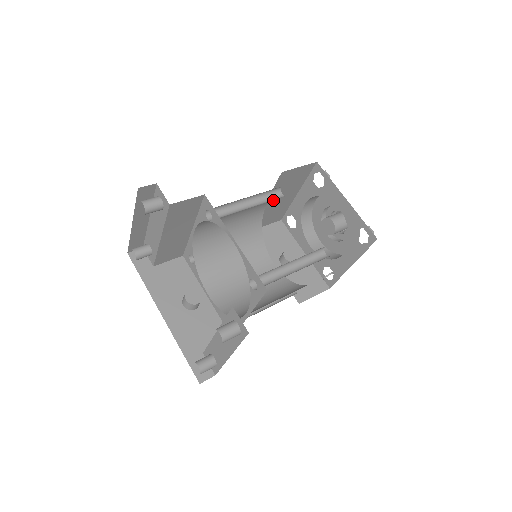
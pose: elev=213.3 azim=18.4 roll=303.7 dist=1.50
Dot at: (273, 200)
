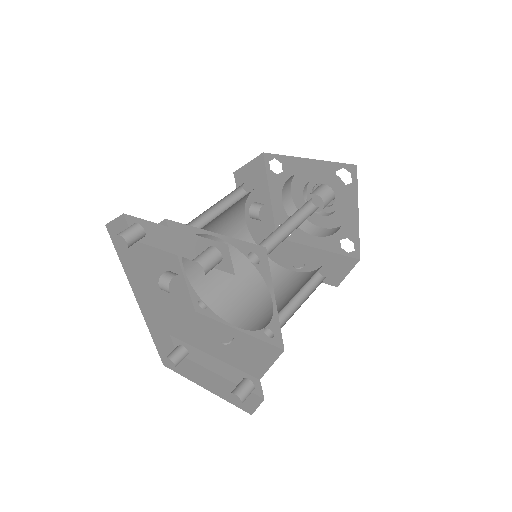
Dot at: occluded
